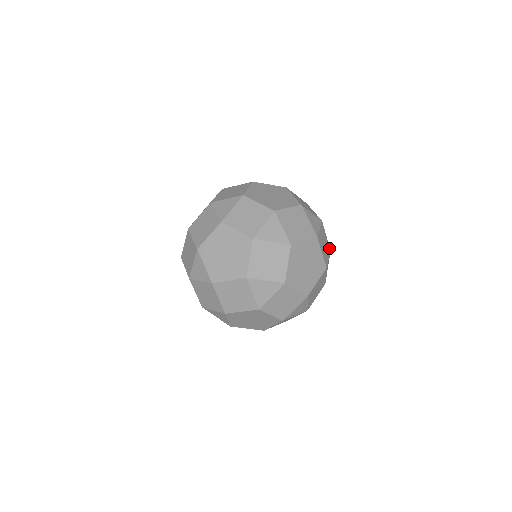
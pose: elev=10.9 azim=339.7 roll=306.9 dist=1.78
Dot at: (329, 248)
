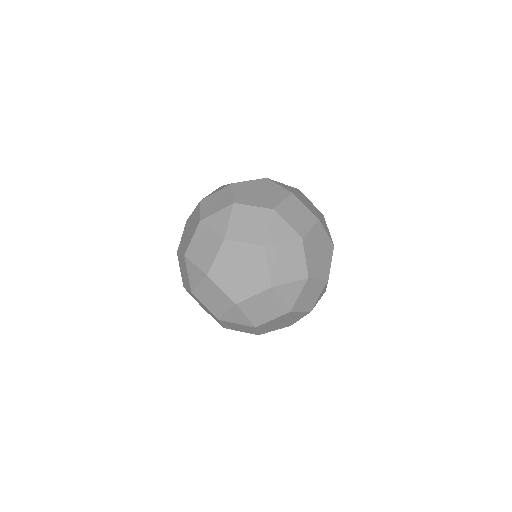
Dot at: (305, 273)
